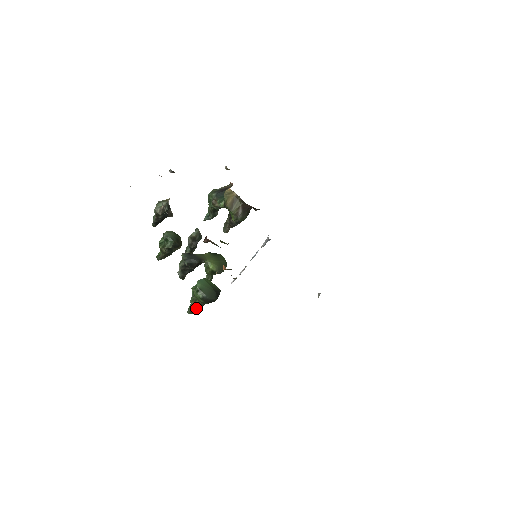
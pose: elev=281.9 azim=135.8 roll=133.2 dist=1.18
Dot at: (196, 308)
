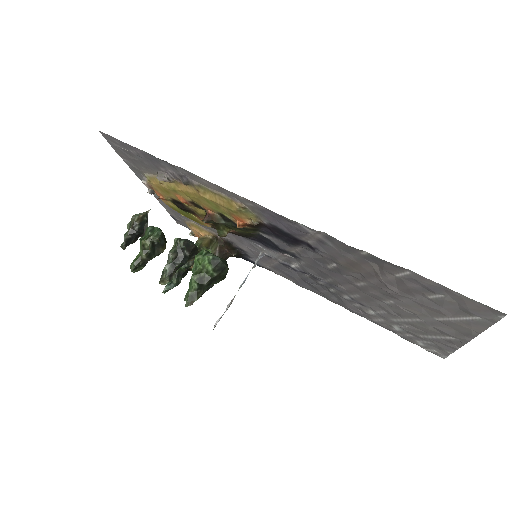
Dot at: (198, 289)
